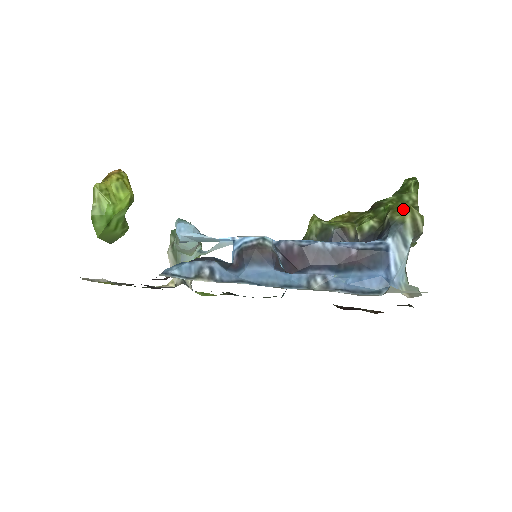
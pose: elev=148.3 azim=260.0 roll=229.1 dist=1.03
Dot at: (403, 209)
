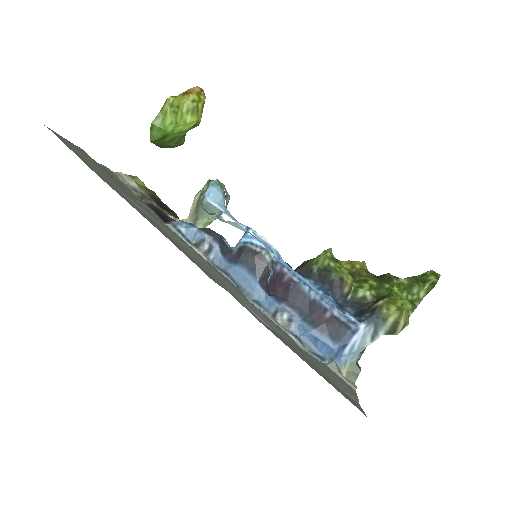
Dot at: (396, 307)
